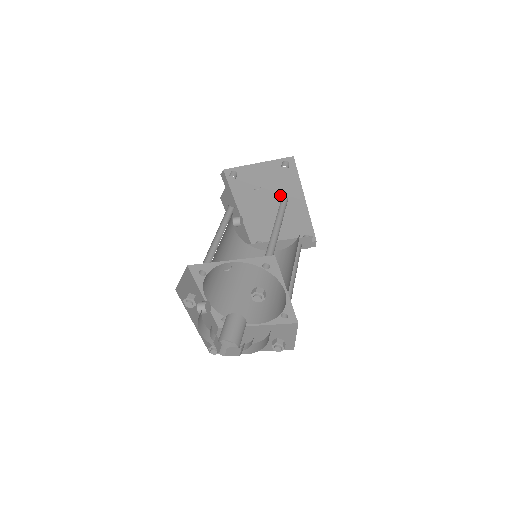
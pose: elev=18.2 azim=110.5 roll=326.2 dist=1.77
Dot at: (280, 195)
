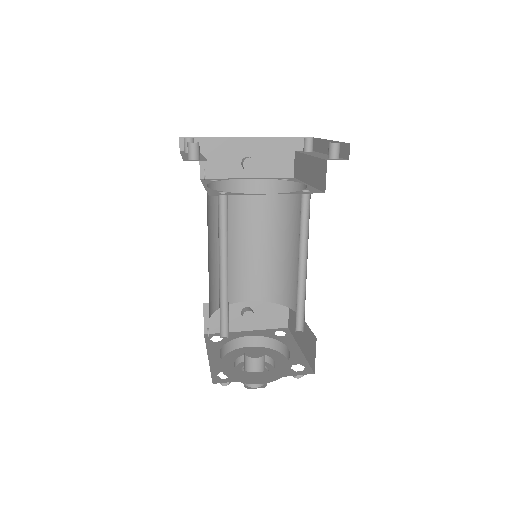
Dot at: occluded
